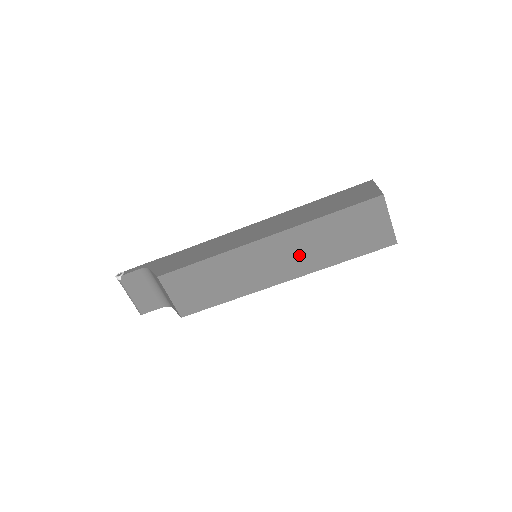
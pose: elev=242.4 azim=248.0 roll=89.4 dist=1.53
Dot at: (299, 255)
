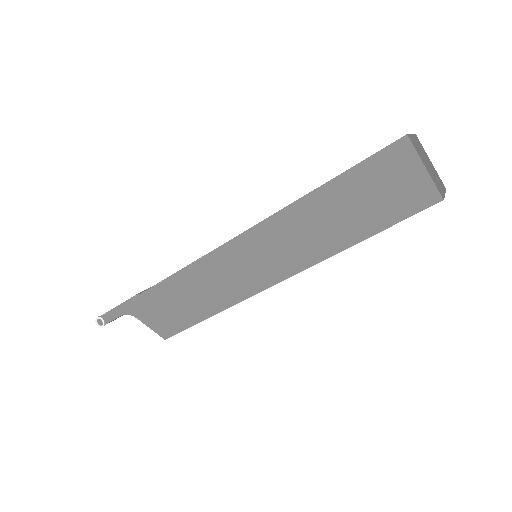
Dot at: occluded
